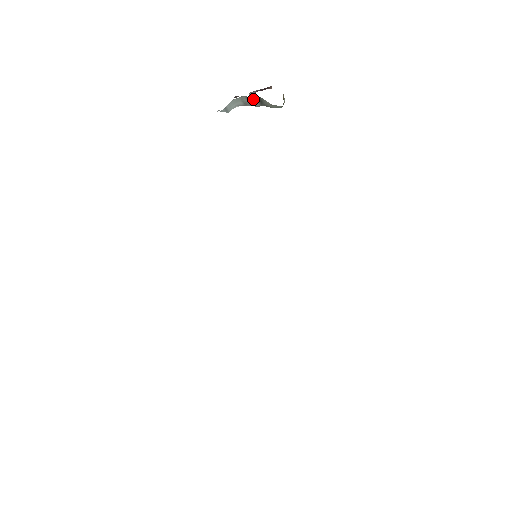
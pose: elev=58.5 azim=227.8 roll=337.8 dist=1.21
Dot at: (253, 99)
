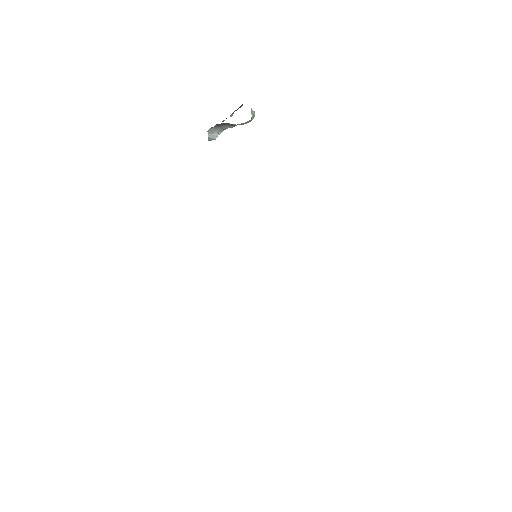
Dot at: (222, 126)
